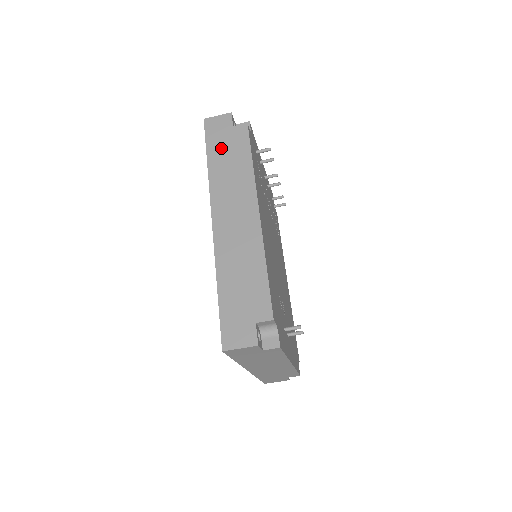
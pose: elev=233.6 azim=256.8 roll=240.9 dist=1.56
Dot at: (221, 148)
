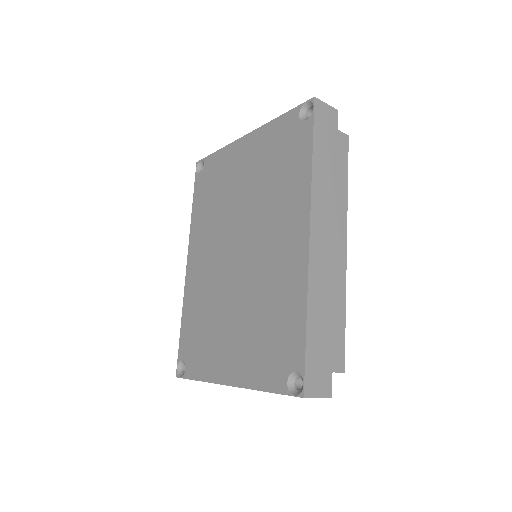
Dot at: (326, 149)
